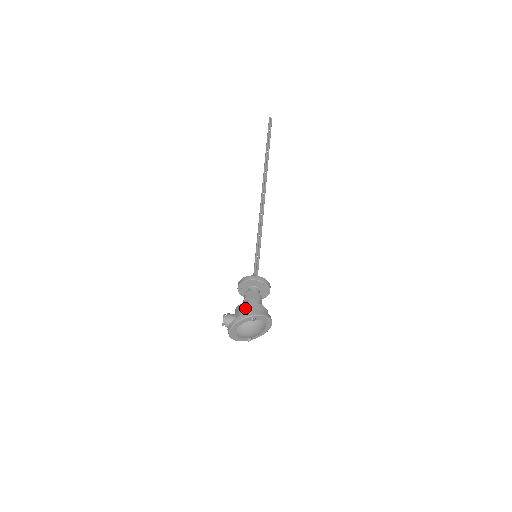
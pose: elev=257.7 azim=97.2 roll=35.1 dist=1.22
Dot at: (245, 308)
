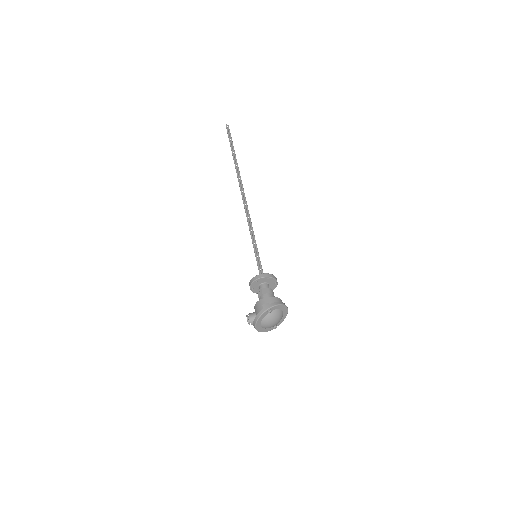
Dot at: (261, 305)
